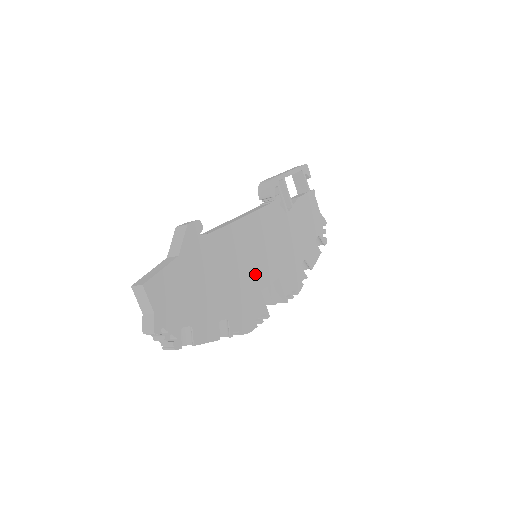
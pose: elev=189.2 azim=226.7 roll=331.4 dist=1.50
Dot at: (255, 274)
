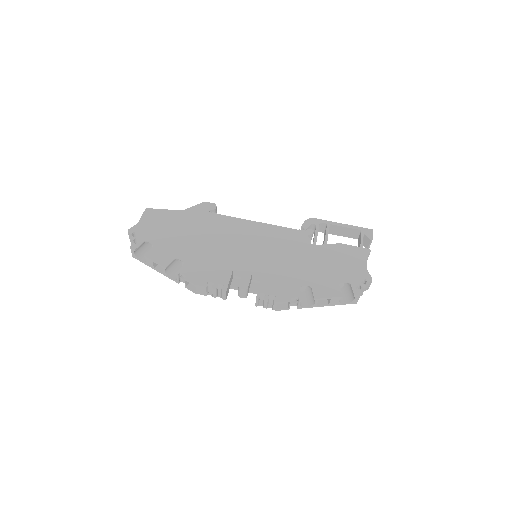
Dot at: (237, 257)
